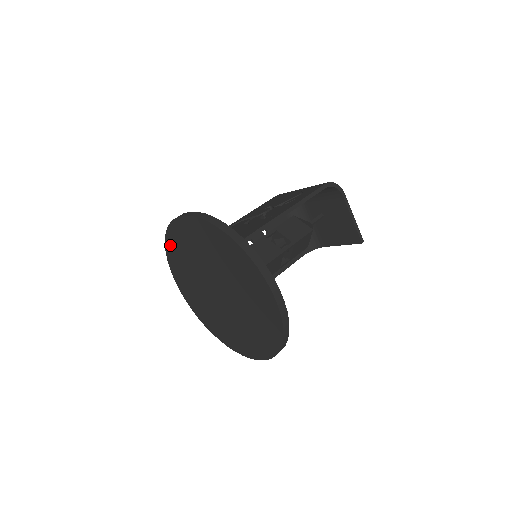
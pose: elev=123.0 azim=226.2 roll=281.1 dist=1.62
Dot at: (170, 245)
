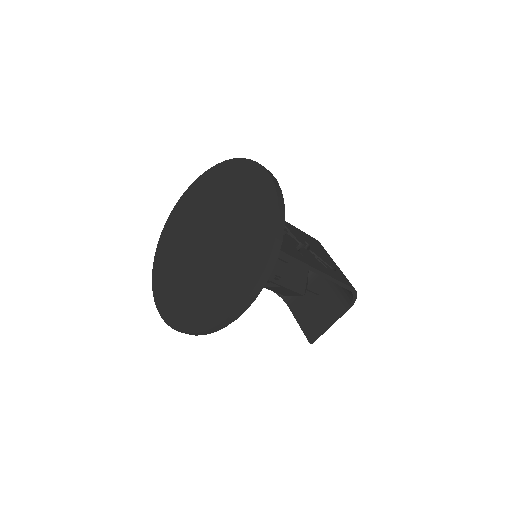
Dot at: (229, 167)
